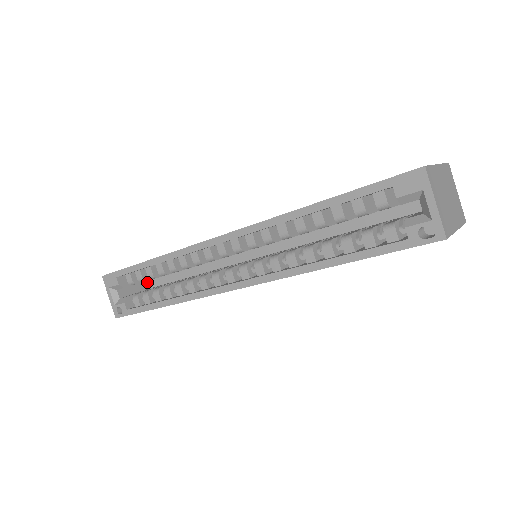
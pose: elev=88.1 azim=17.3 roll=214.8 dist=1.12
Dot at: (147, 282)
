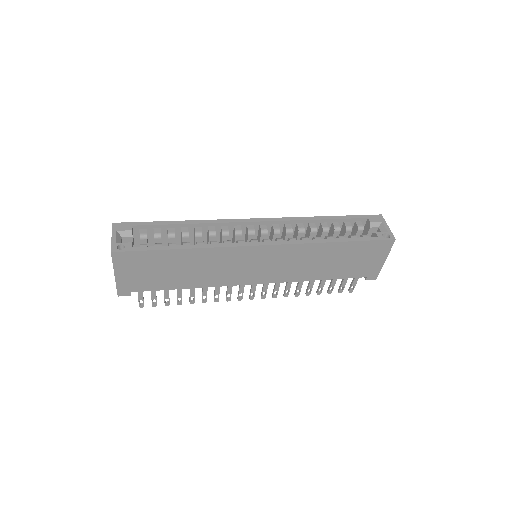
Dot at: occluded
